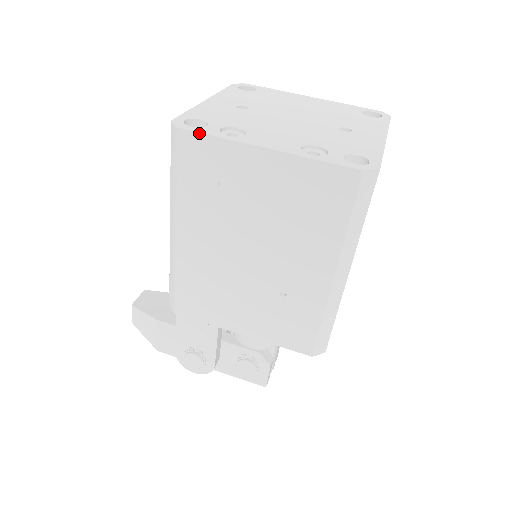
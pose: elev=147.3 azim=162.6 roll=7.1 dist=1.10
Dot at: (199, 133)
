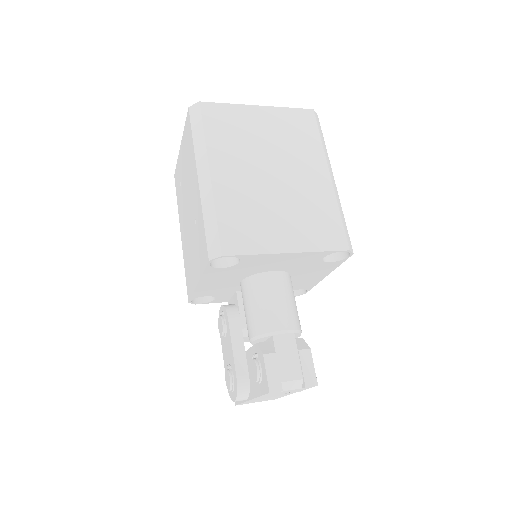
Dot at: (176, 169)
